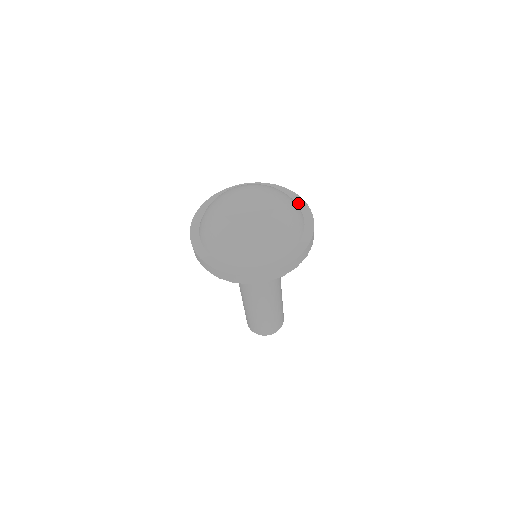
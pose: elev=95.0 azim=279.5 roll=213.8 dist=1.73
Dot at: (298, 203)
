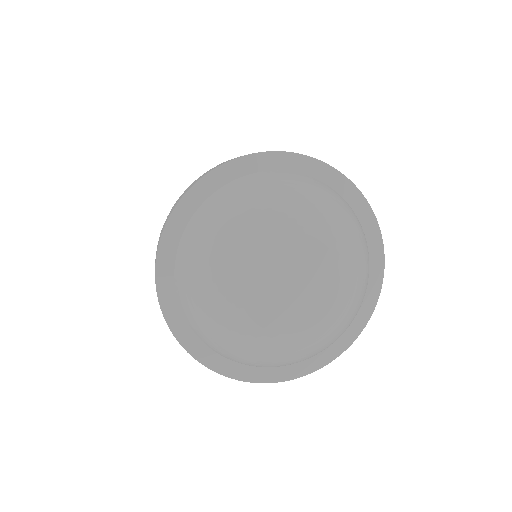
Dot at: (372, 275)
